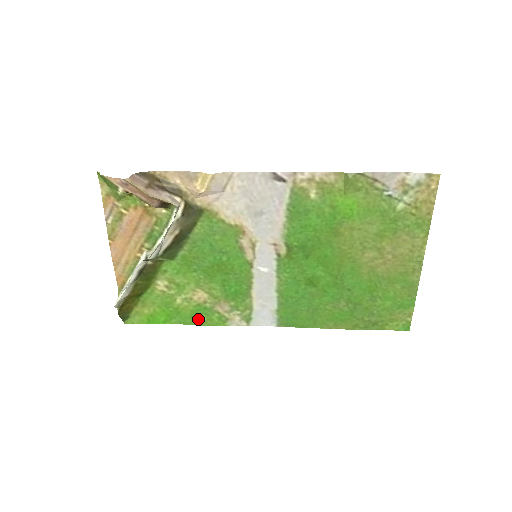
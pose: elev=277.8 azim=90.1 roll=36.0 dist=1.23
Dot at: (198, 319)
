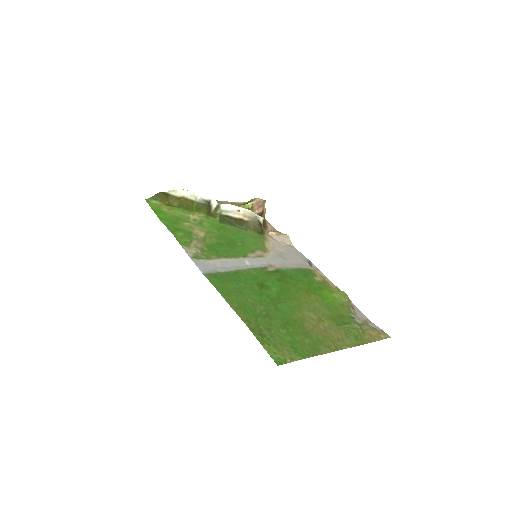
Dot at: (177, 232)
